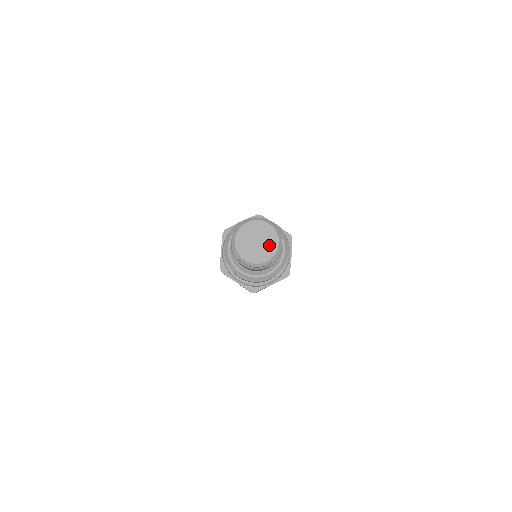
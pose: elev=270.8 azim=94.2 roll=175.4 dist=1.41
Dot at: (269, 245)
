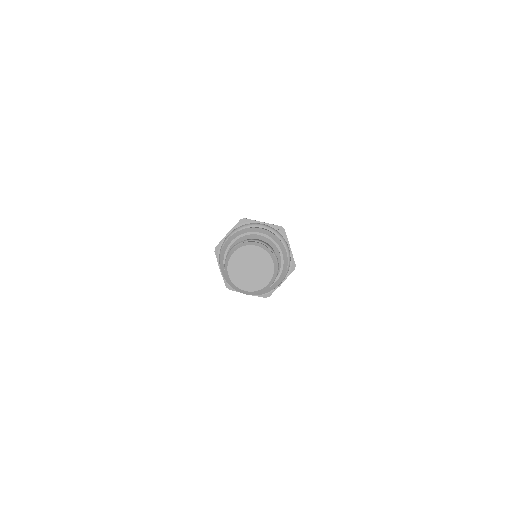
Dot at: (259, 279)
